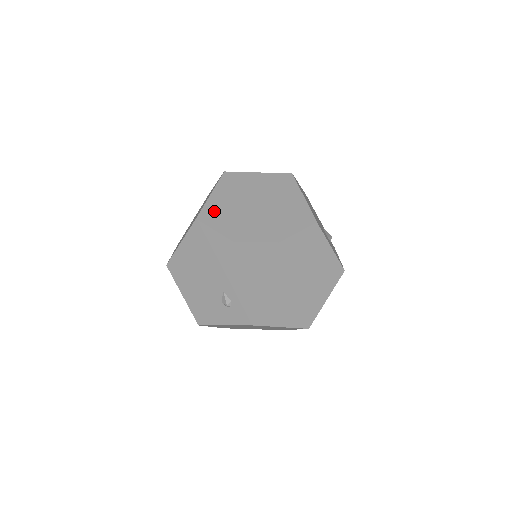
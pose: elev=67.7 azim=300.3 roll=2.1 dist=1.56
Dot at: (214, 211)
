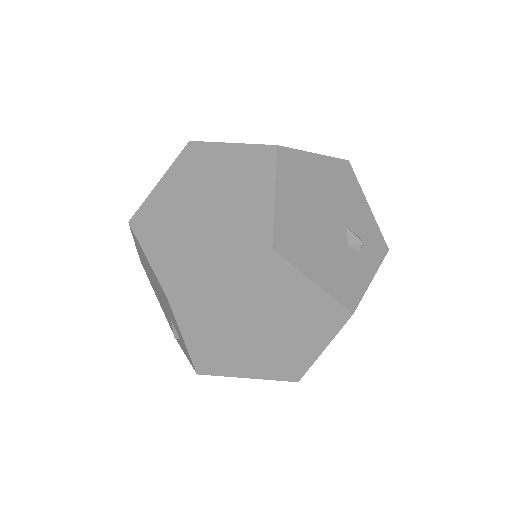
Dot at: (151, 212)
